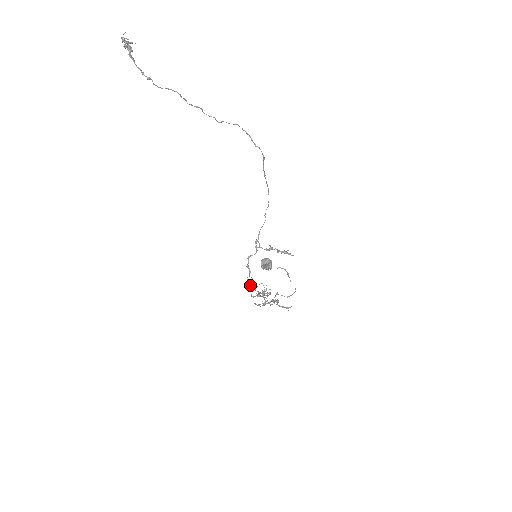
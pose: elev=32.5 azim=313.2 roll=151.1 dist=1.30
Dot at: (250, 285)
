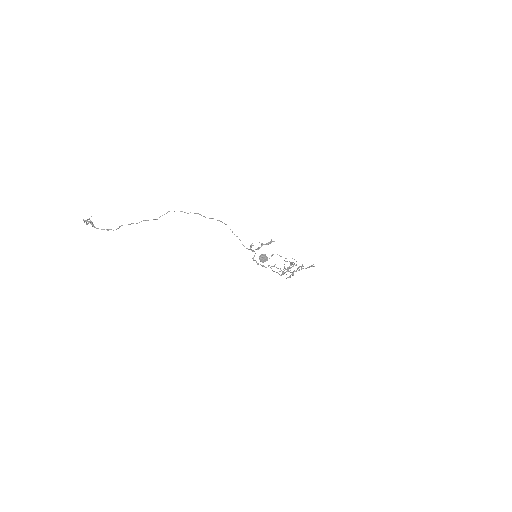
Dot at: occluded
